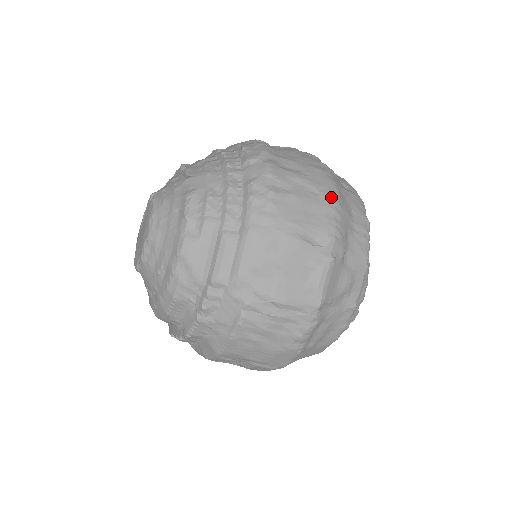
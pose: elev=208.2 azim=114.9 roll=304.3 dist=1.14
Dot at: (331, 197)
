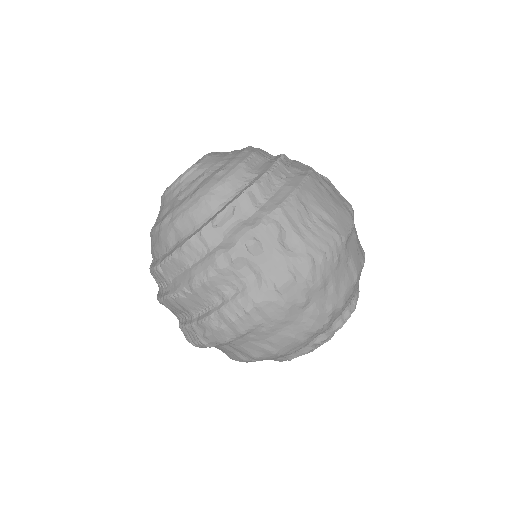
Dot at: occluded
